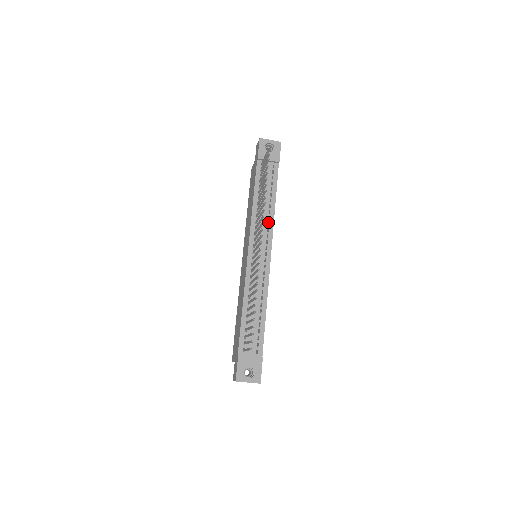
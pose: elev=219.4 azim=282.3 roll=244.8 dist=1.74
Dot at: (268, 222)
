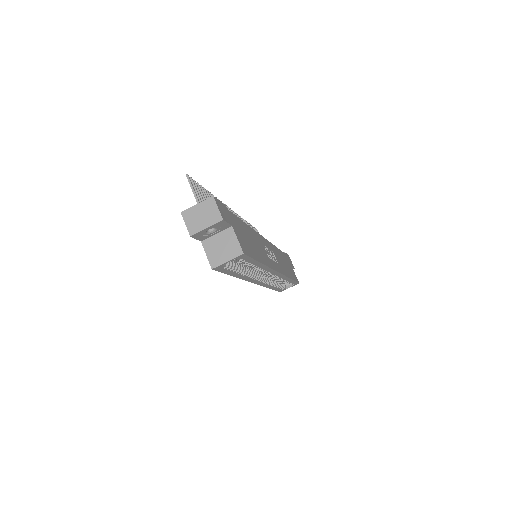
Dot at: occluded
